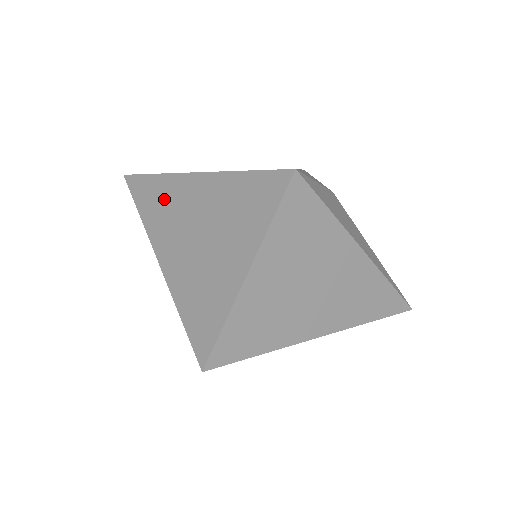
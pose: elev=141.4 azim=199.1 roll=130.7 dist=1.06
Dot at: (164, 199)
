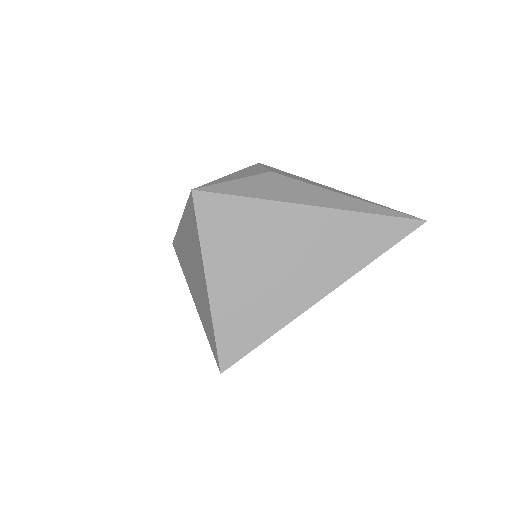
Dot at: (181, 251)
